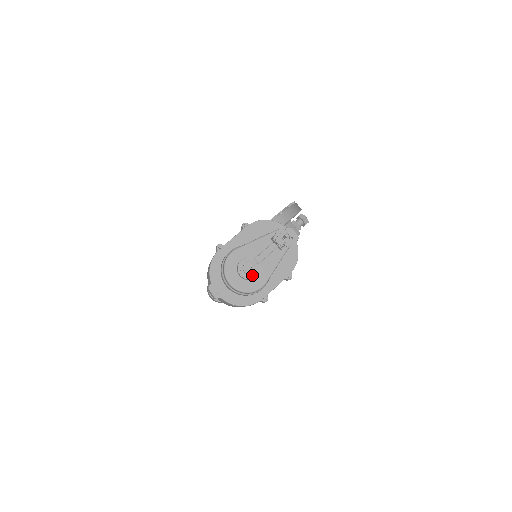
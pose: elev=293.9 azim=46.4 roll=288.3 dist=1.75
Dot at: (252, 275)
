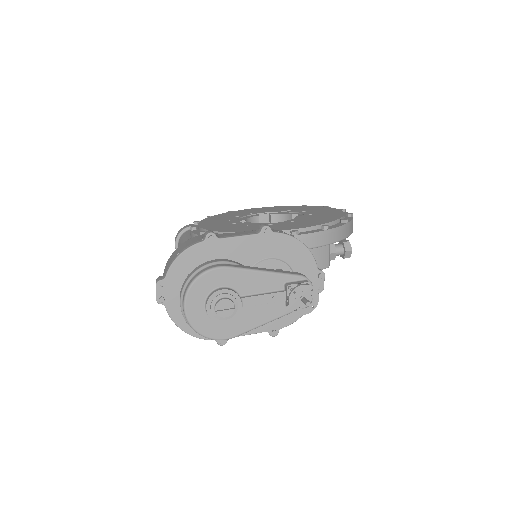
Dot at: (223, 319)
